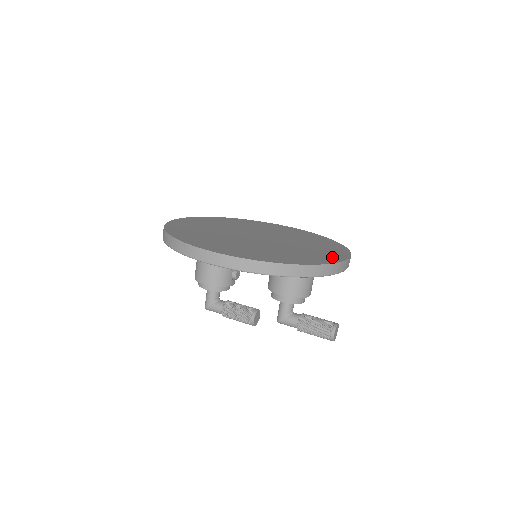
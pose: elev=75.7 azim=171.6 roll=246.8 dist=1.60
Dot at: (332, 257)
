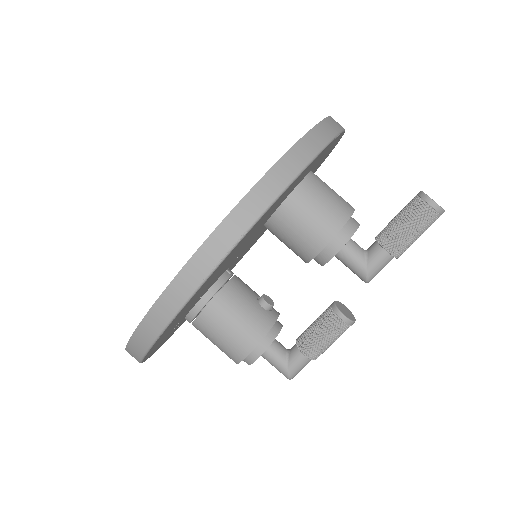
Dot at: occluded
